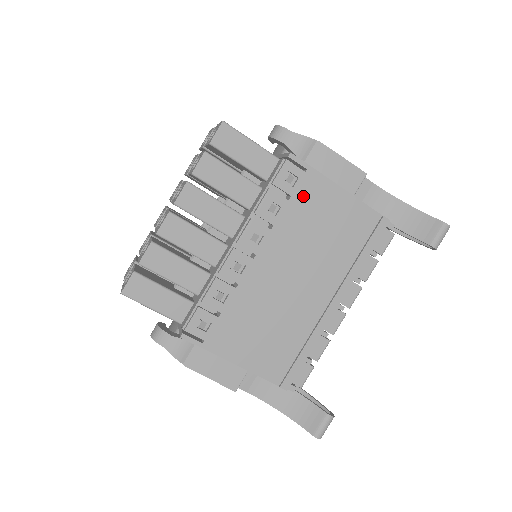
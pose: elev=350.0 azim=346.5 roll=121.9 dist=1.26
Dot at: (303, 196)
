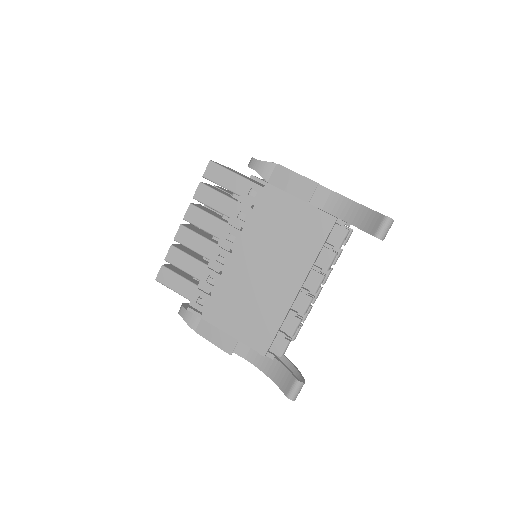
Dot at: (263, 205)
